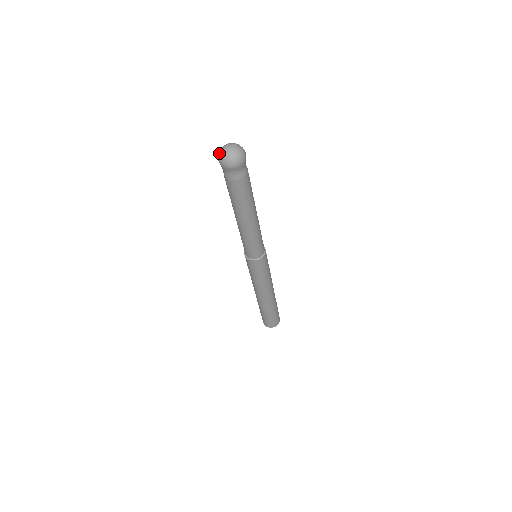
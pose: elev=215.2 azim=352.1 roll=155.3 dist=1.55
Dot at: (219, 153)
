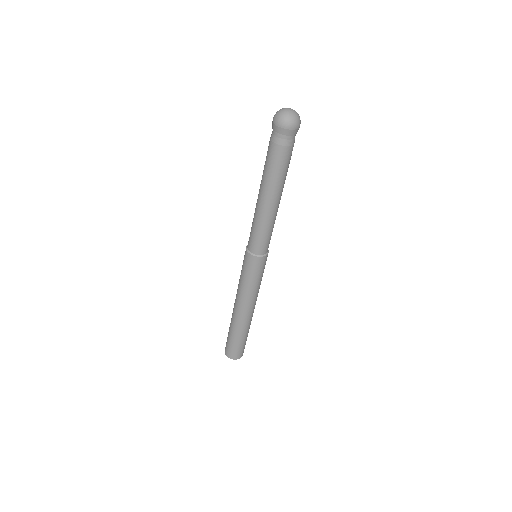
Dot at: (278, 114)
